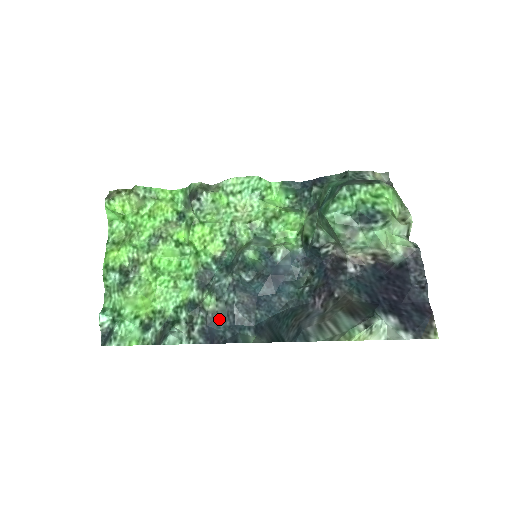
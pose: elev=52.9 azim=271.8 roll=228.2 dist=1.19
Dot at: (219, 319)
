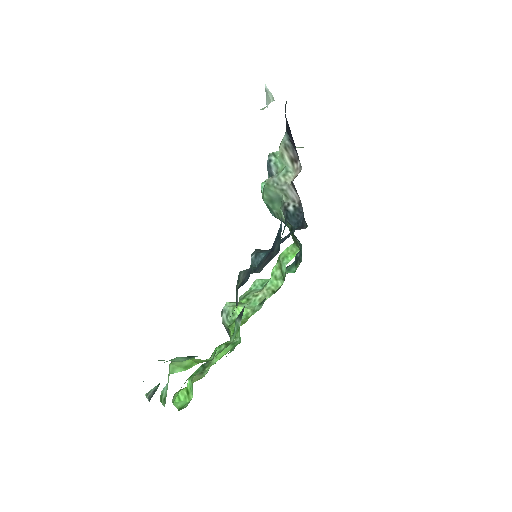
Dot at: (246, 278)
